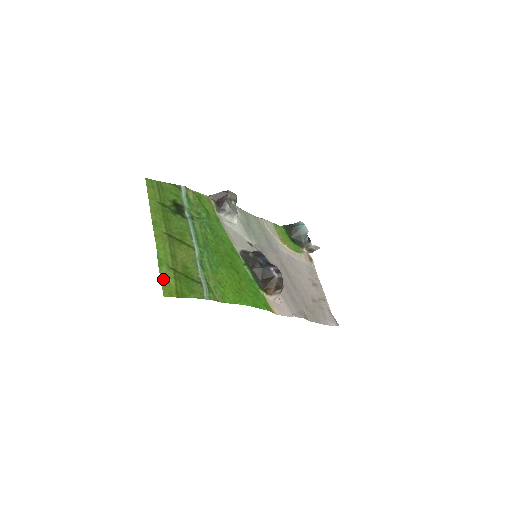
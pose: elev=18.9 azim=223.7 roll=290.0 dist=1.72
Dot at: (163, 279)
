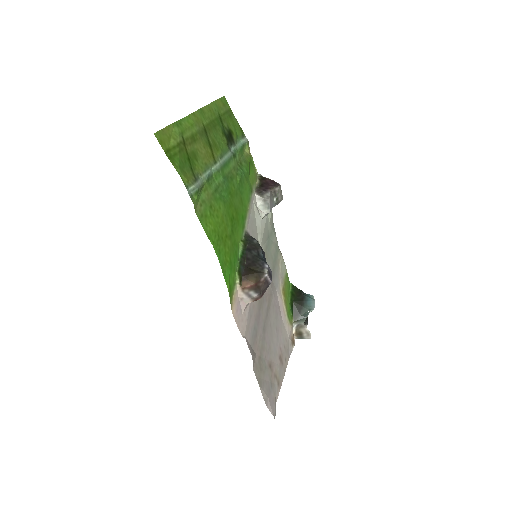
Dot at: (167, 130)
